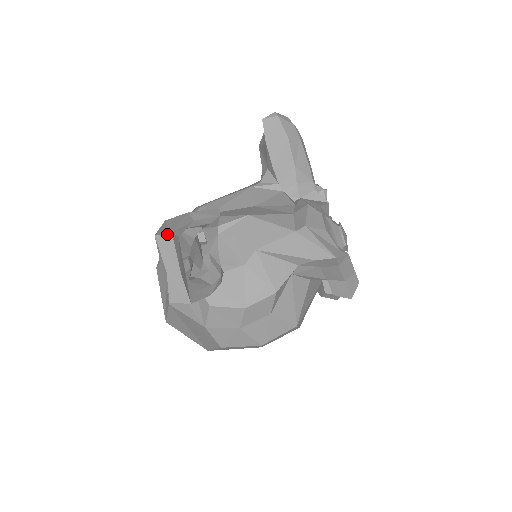
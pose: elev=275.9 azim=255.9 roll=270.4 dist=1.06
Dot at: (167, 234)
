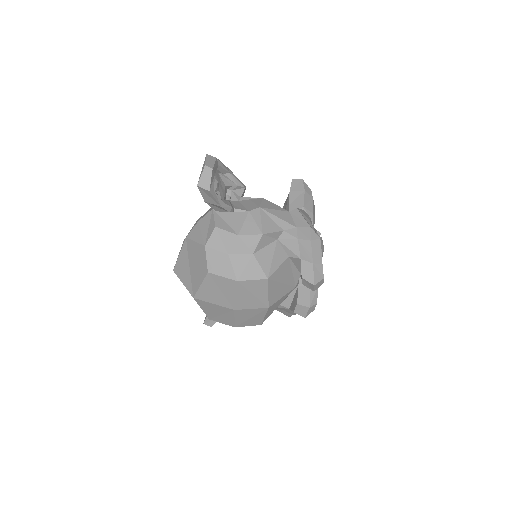
Dot at: (214, 157)
